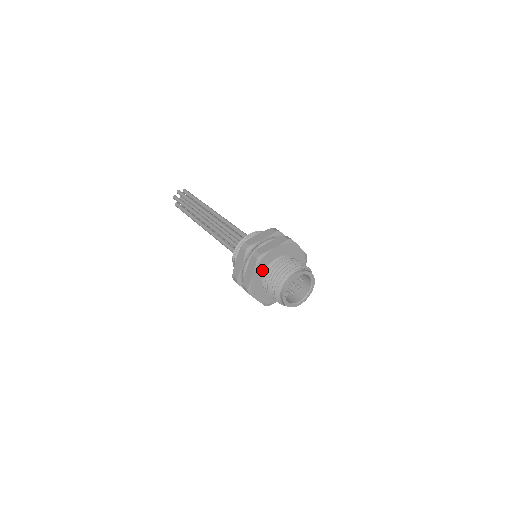
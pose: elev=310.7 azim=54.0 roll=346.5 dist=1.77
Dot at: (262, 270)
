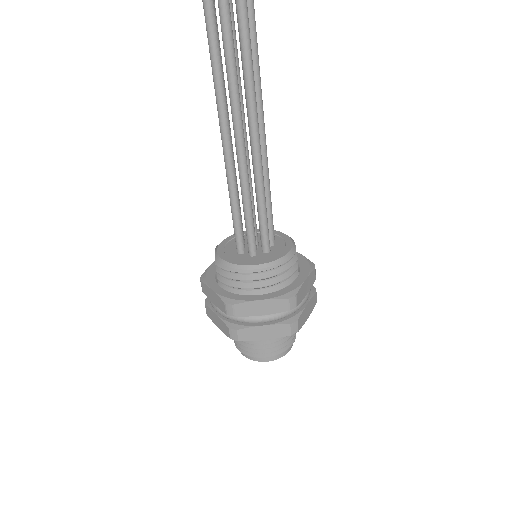
Dot at: occluded
